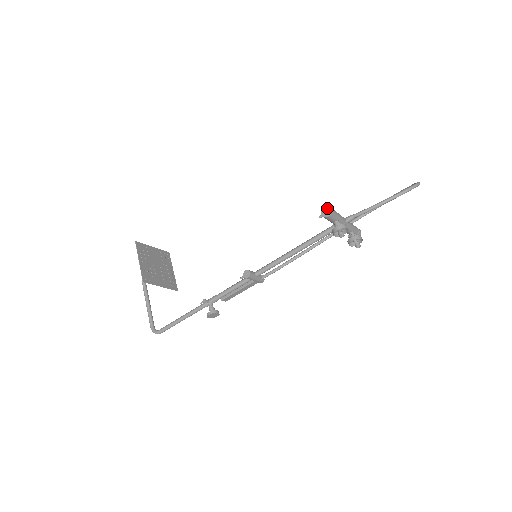
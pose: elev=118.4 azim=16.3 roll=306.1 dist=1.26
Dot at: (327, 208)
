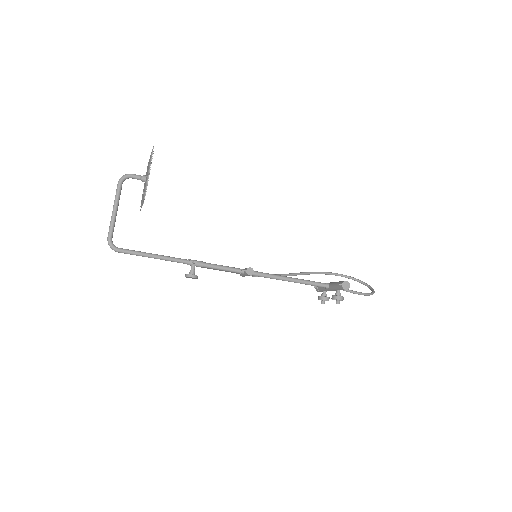
Dot at: (348, 283)
